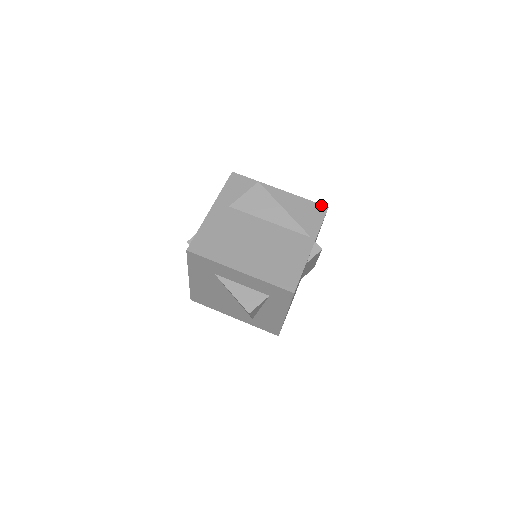
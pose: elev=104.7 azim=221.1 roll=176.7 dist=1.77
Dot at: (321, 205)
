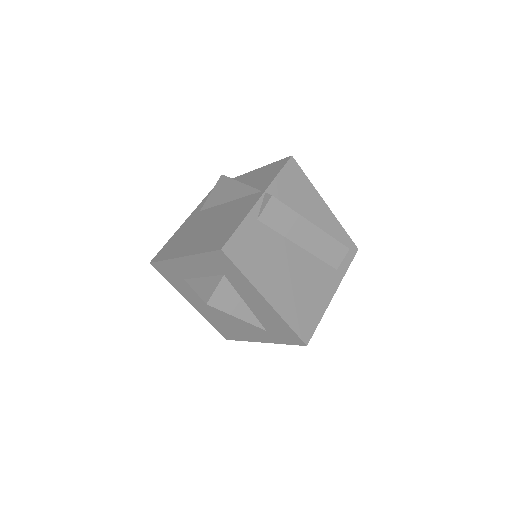
Dot at: (284, 159)
